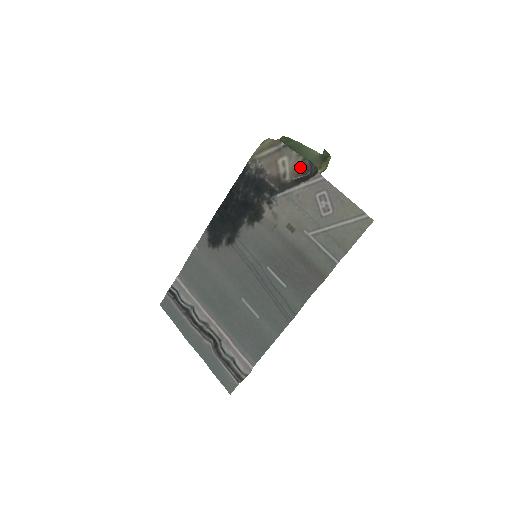
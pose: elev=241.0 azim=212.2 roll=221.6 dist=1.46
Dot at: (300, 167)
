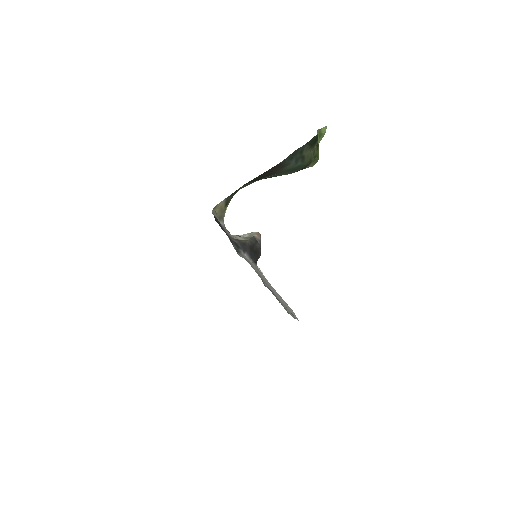
Dot at: (253, 232)
